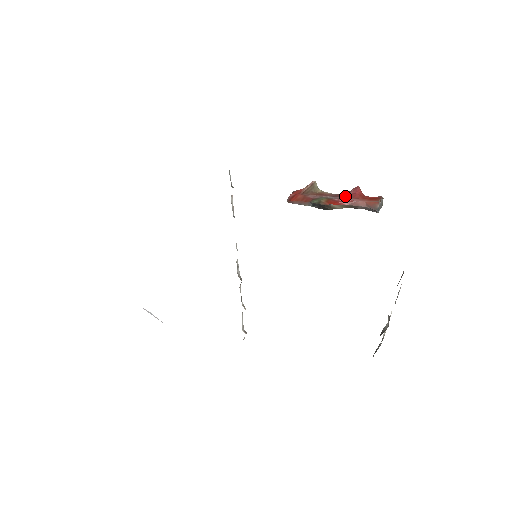
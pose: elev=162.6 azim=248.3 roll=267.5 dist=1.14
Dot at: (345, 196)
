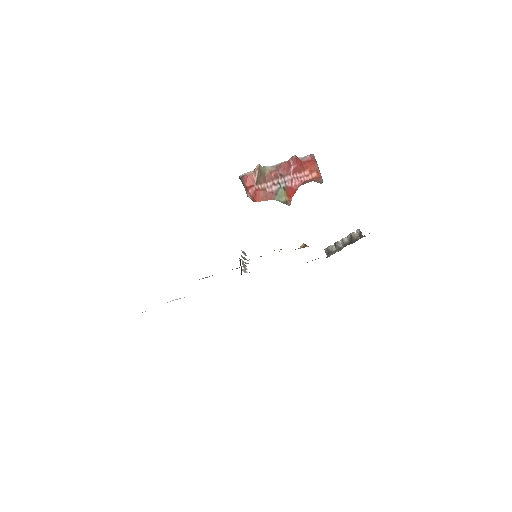
Dot at: (291, 173)
